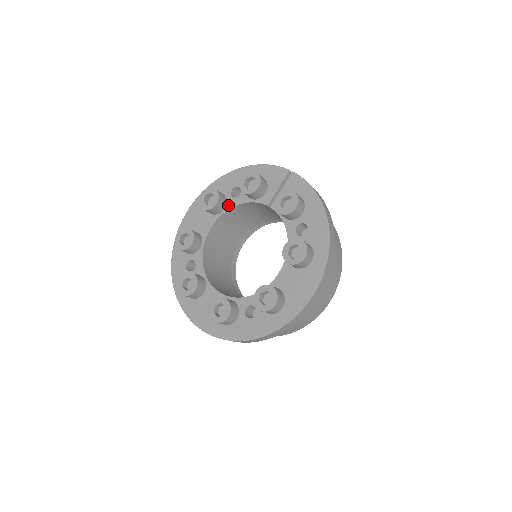
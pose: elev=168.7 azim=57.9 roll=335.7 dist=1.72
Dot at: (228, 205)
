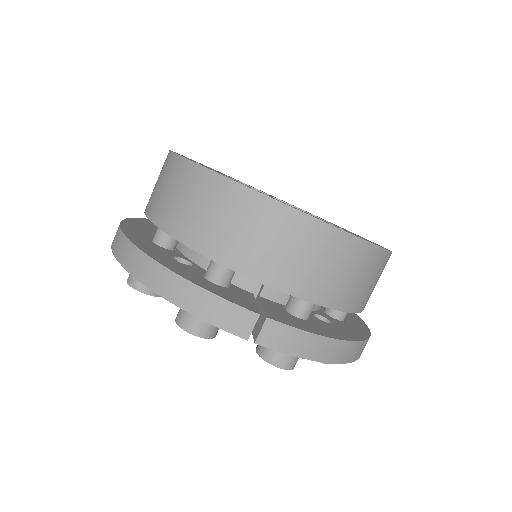
Dot at: occluded
